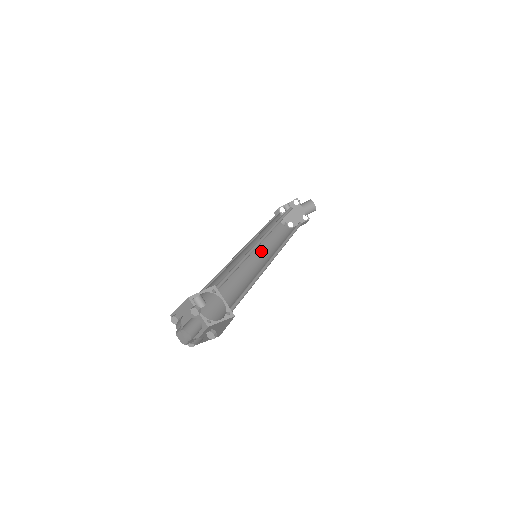
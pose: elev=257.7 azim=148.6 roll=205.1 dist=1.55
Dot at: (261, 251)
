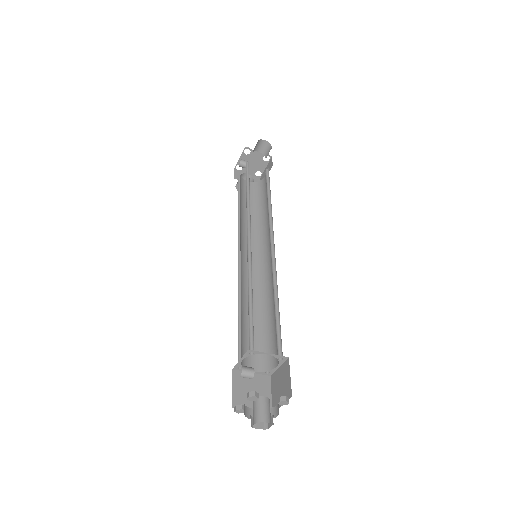
Dot at: (255, 238)
